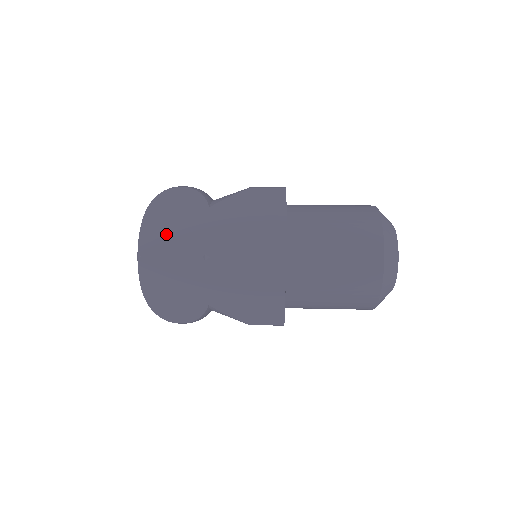
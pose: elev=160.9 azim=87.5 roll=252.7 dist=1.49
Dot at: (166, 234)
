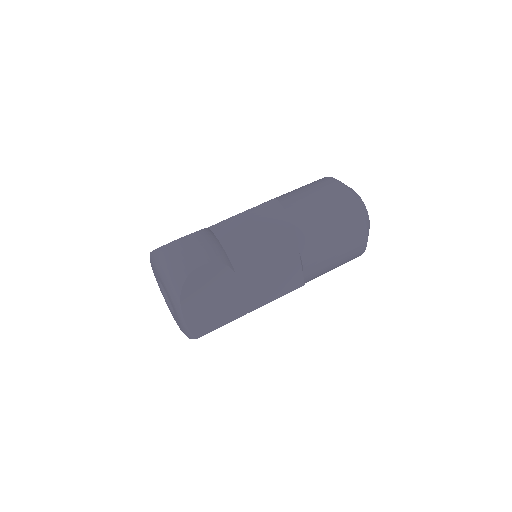
Dot at: (209, 313)
